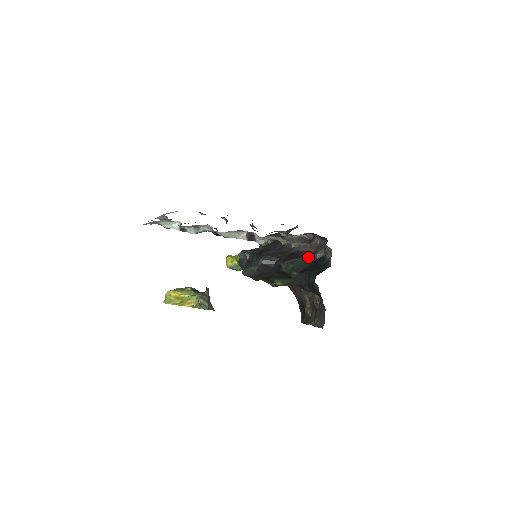
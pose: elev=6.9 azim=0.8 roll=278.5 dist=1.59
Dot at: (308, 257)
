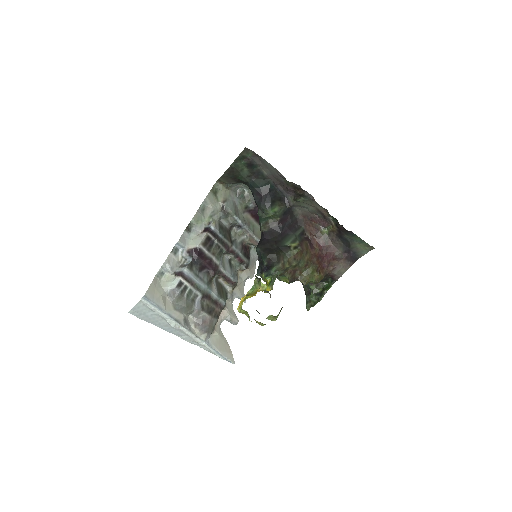
Dot at: occluded
